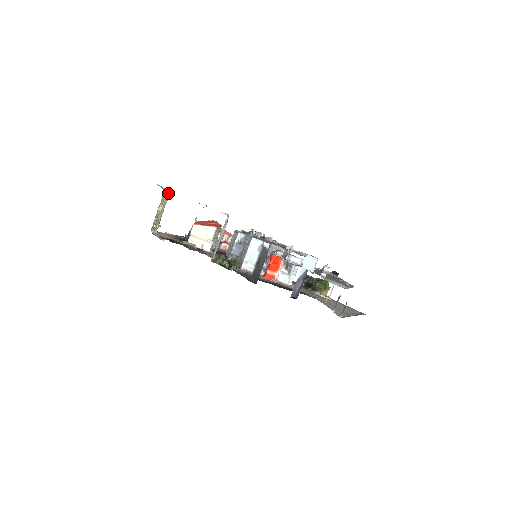
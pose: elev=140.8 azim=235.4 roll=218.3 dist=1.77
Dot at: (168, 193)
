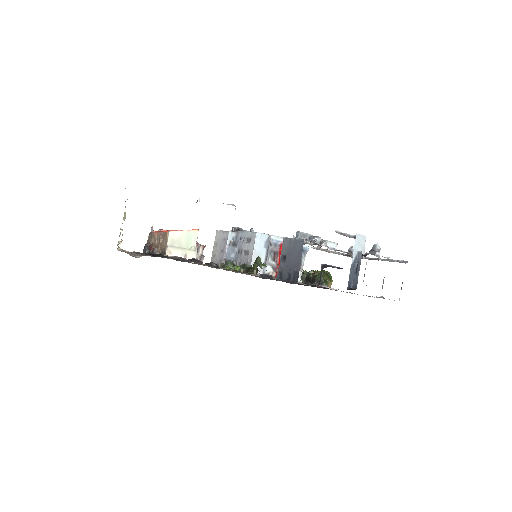
Dot at: occluded
